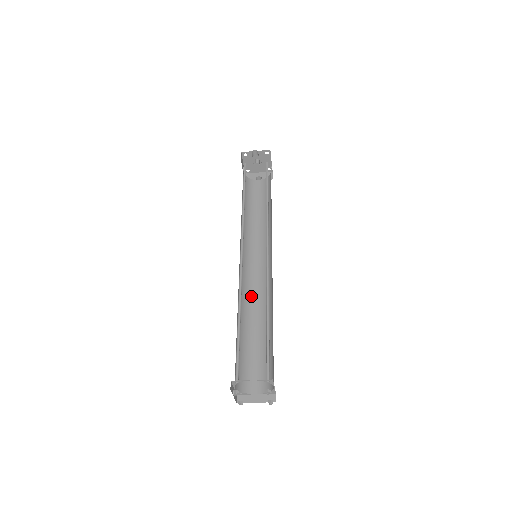
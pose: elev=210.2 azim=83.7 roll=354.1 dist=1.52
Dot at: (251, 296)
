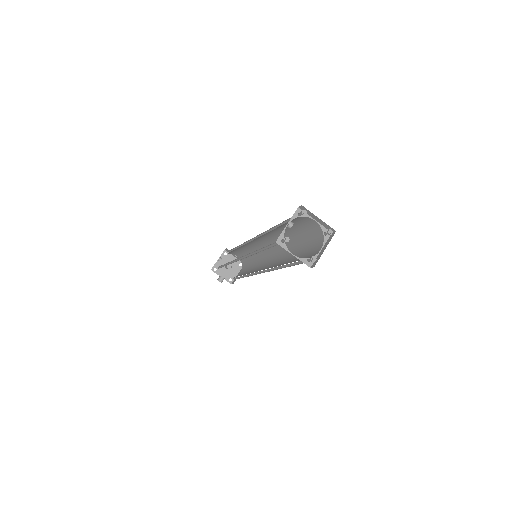
Dot at: occluded
